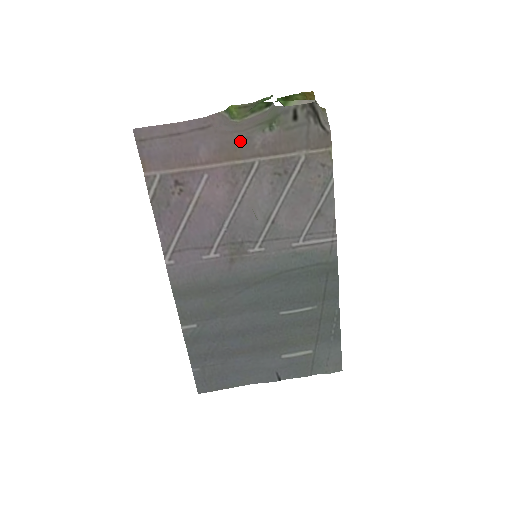
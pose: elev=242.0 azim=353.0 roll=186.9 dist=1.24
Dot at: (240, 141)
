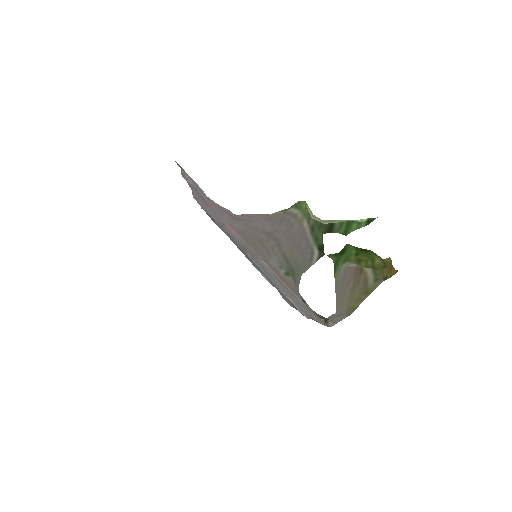
Dot at: (262, 245)
